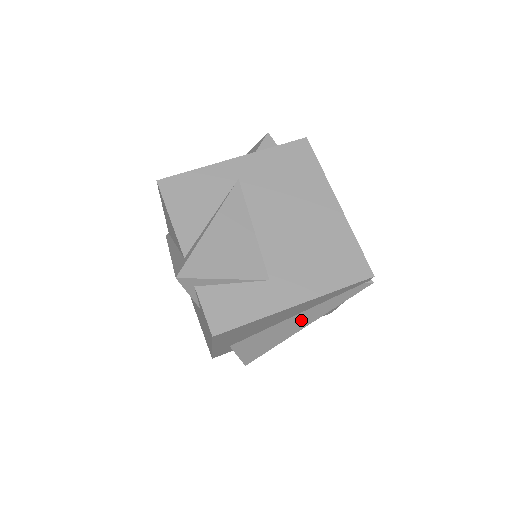
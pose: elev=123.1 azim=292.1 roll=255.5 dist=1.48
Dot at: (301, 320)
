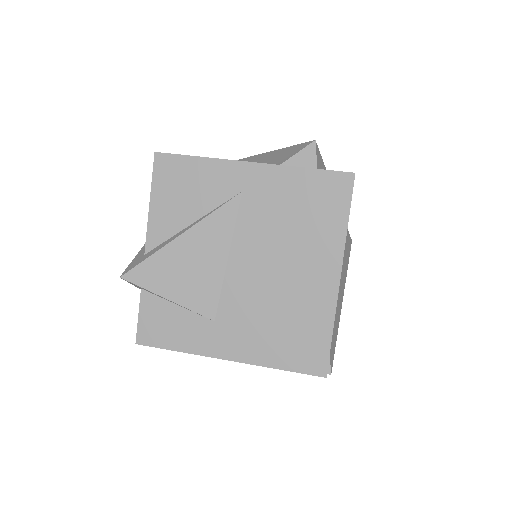
Dot at: occluded
